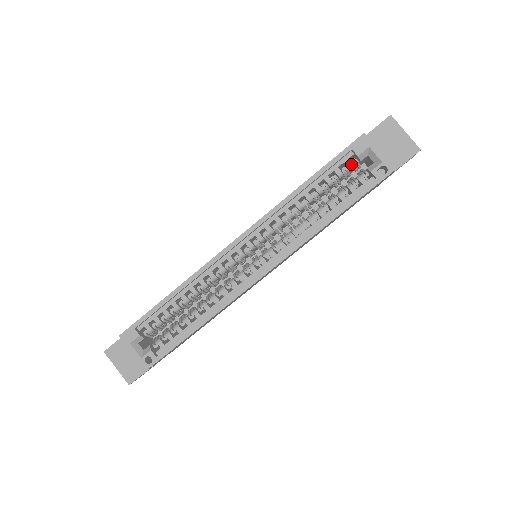
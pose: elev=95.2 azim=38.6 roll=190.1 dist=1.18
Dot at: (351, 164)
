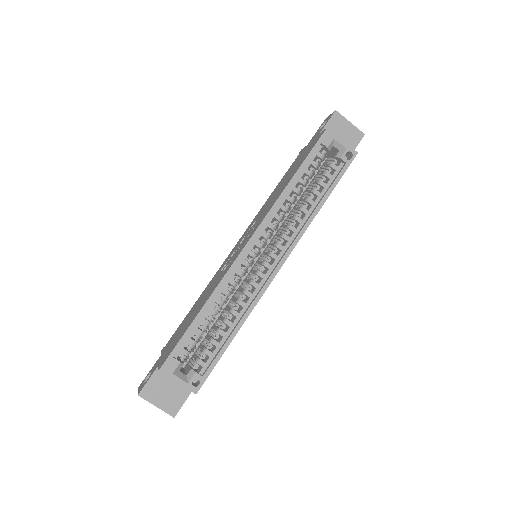
Dot at: (322, 155)
